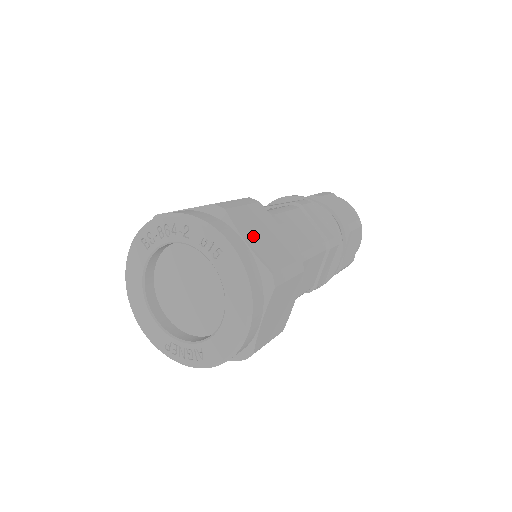
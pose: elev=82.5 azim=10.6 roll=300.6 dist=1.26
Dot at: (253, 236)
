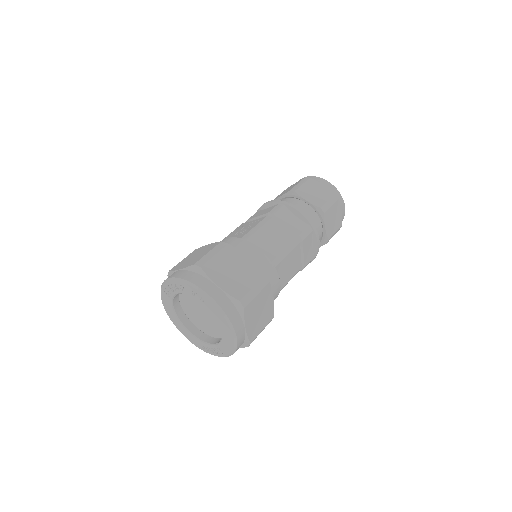
Dot at: (223, 278)
